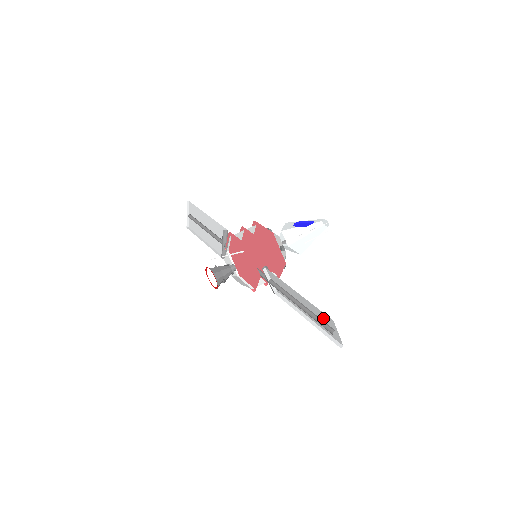
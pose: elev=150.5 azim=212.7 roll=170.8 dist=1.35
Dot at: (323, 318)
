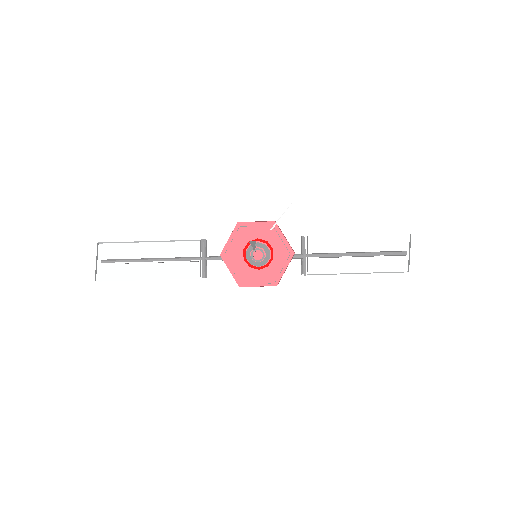
Dot at: (391, 246)
